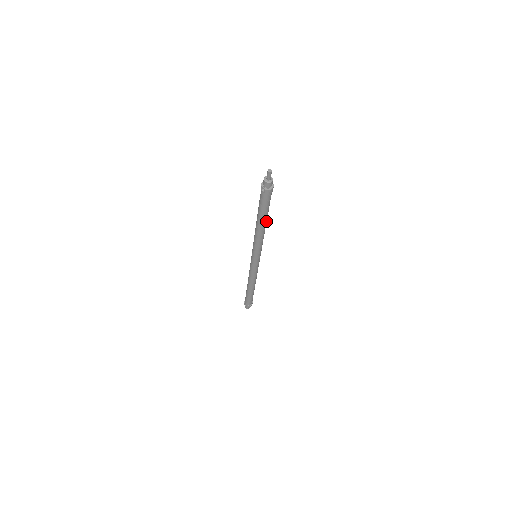
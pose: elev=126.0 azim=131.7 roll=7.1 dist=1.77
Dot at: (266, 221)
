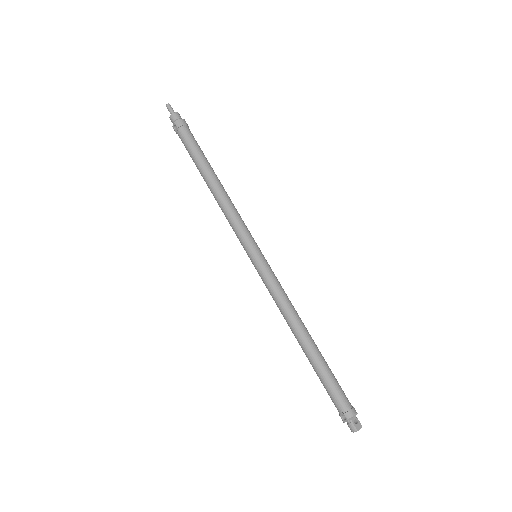
Dot at: (214, 174)
